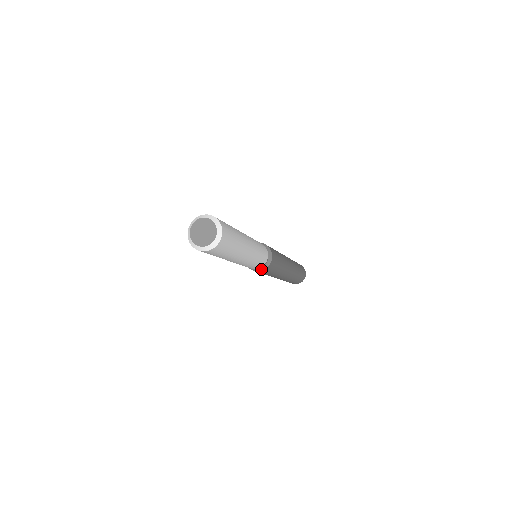
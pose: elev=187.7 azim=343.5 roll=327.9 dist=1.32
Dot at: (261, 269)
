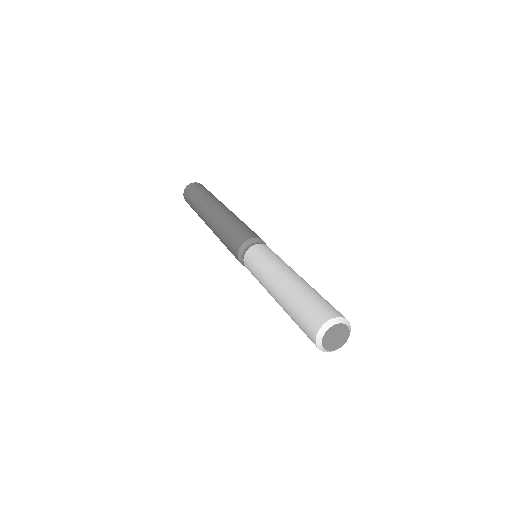
Dot at: occluded
